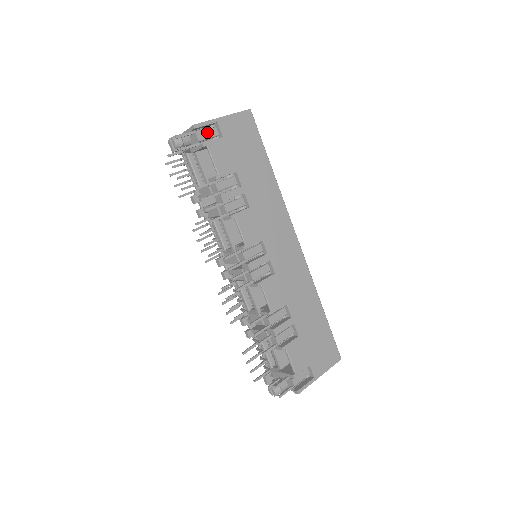
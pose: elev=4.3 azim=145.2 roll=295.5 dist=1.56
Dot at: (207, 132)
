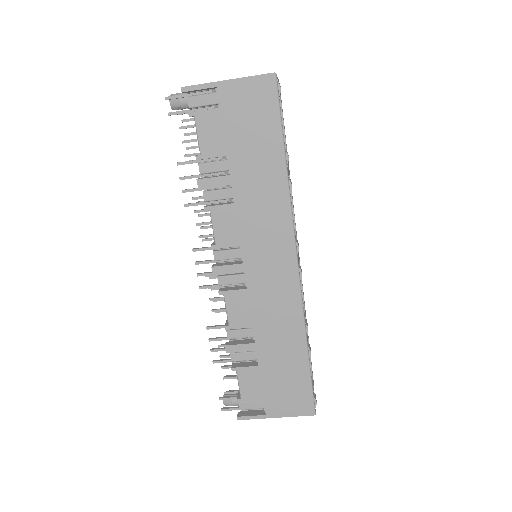
Dot at: (204, 97)
